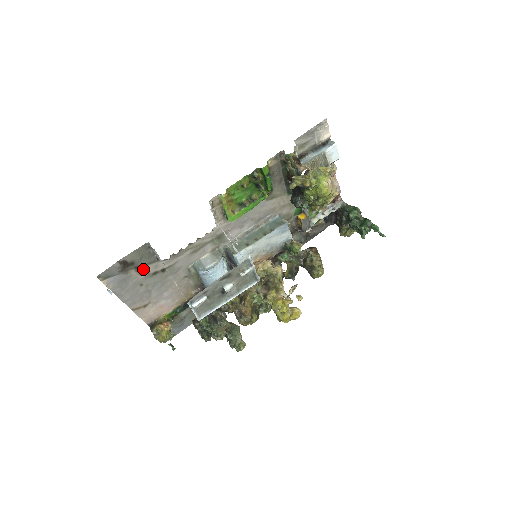
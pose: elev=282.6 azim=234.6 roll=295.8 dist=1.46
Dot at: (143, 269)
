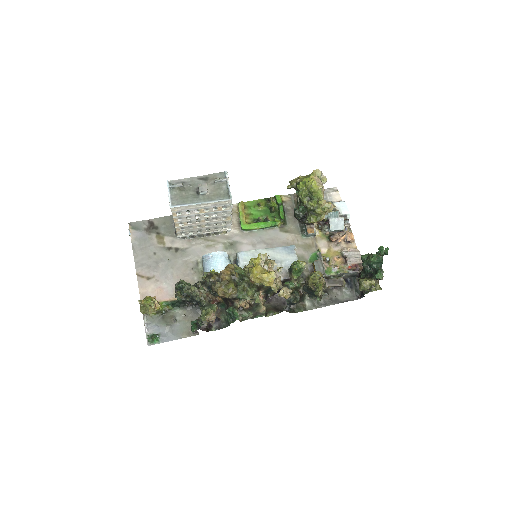
Dot at: (162, 239)
